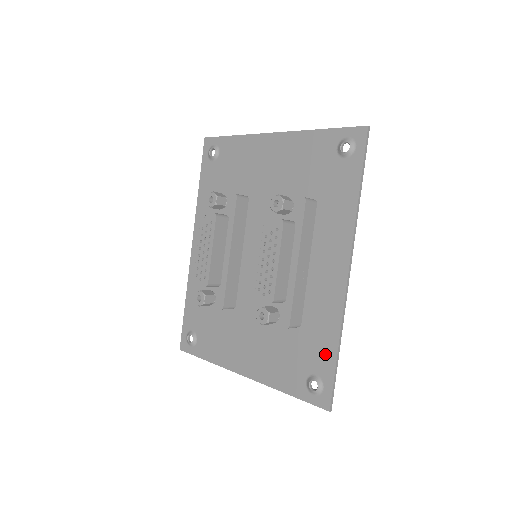
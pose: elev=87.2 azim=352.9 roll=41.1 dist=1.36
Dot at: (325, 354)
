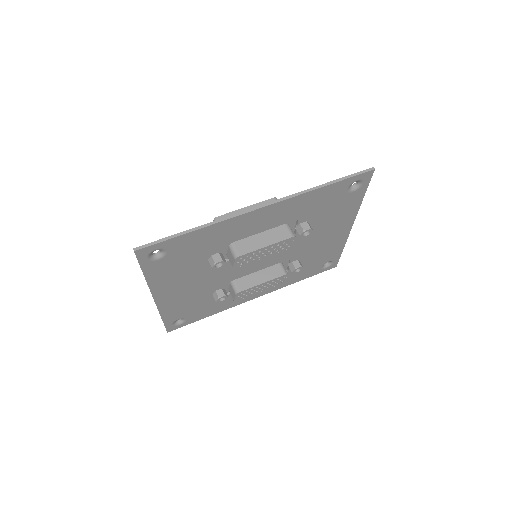
Dot at: (186, 238)
